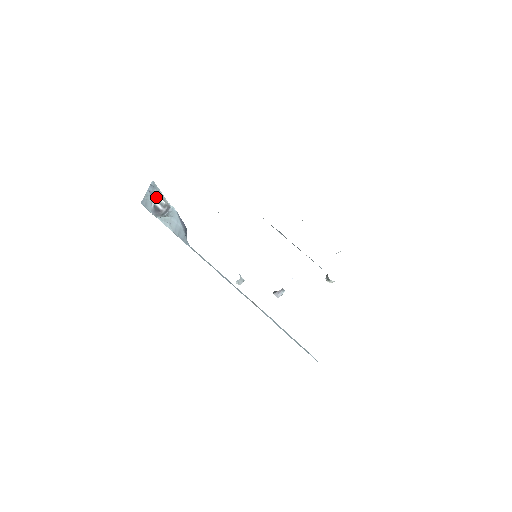
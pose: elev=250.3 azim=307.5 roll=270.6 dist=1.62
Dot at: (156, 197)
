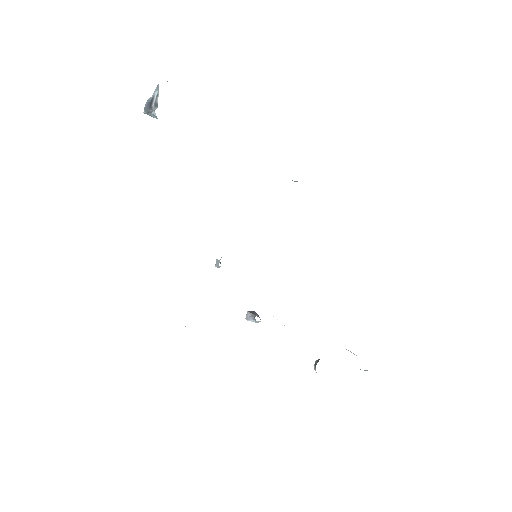
Dot at: (158, 88)
